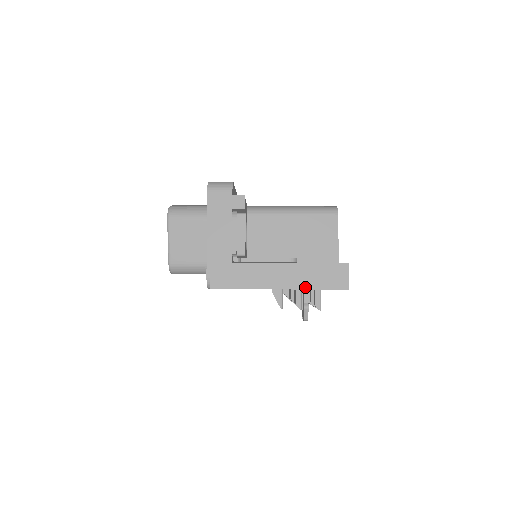
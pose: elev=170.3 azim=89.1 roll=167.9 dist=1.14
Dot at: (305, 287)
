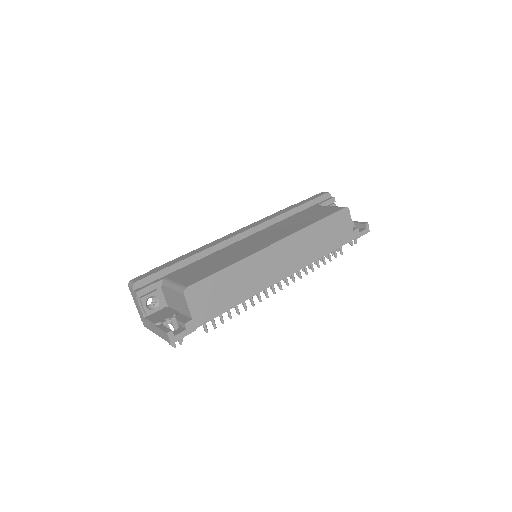
Dot at: (162, 337)
